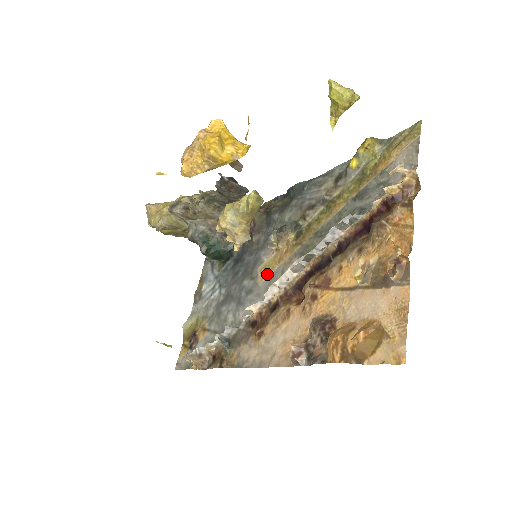
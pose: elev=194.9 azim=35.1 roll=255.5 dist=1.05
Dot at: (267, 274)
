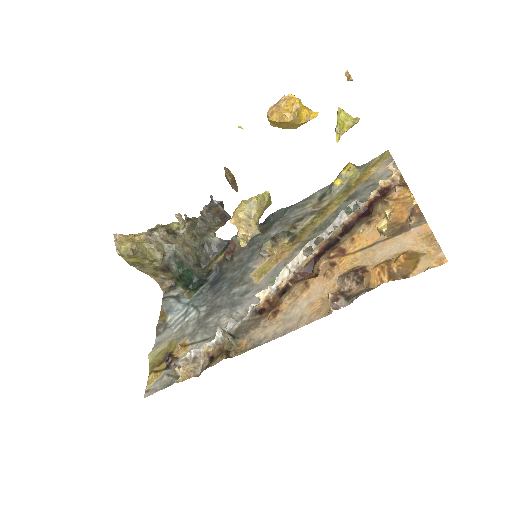
Dot at: (265, 273)
